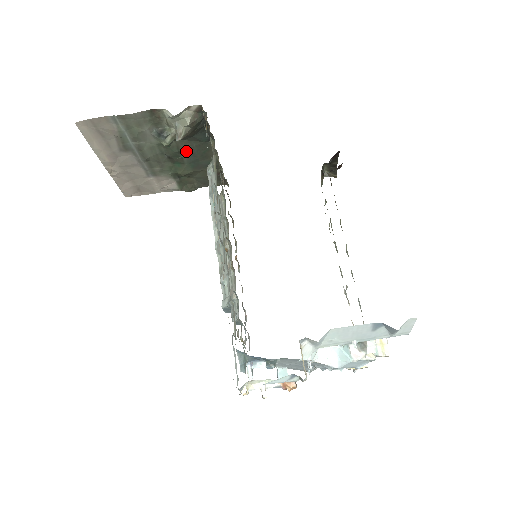
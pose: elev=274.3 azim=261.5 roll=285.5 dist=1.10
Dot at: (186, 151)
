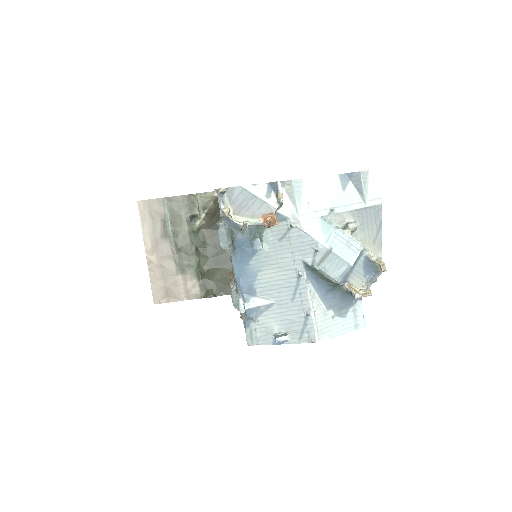
Dot at: (210, 241)
